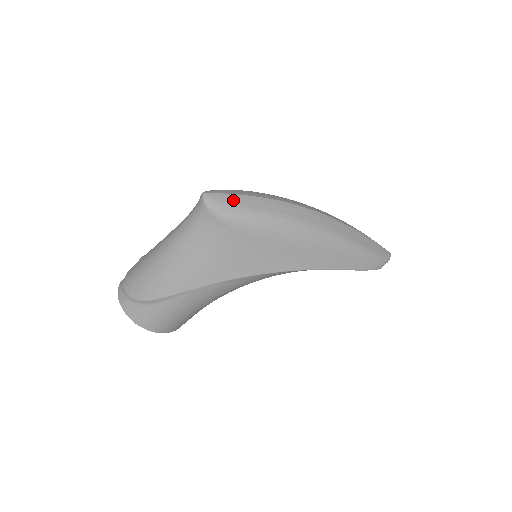
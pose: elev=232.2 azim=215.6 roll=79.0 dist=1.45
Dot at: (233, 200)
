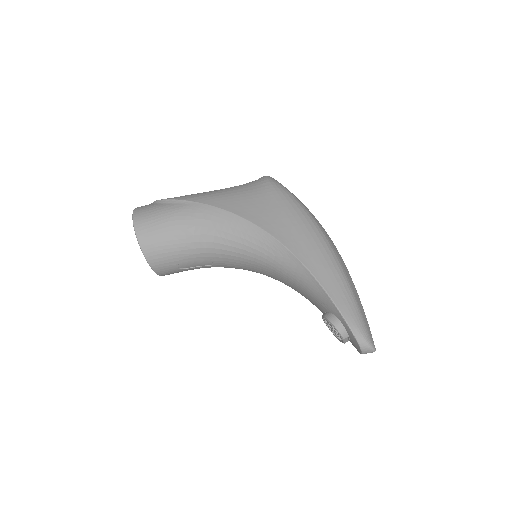
Dot at: occluded
